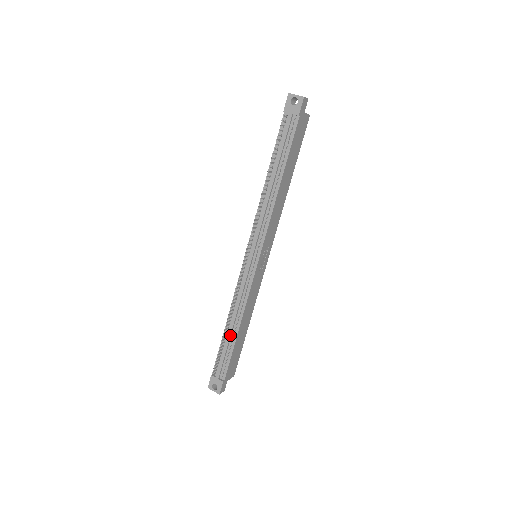
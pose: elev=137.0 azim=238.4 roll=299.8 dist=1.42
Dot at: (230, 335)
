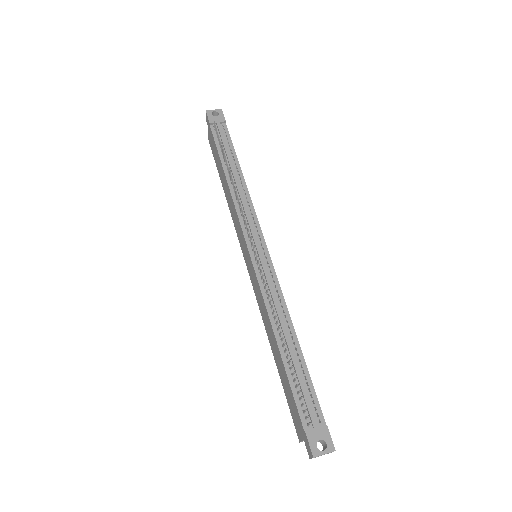
Dot at: (292, 350)
